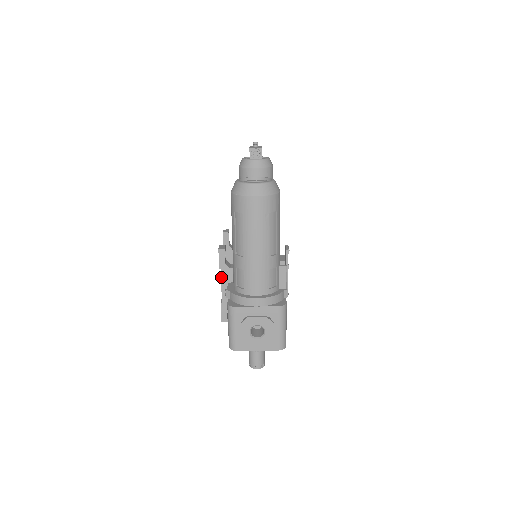
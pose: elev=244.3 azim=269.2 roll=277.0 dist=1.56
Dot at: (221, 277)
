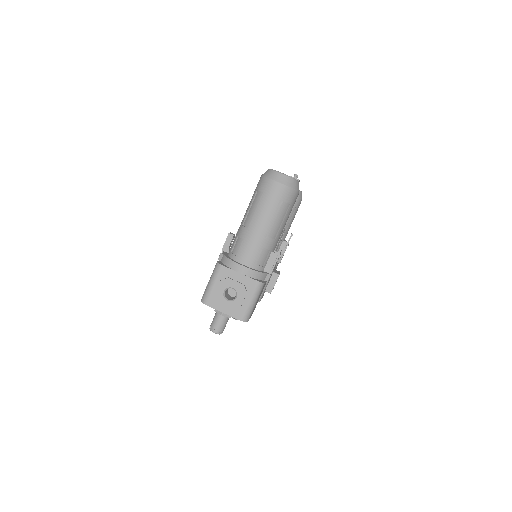
Dot at: occluded
